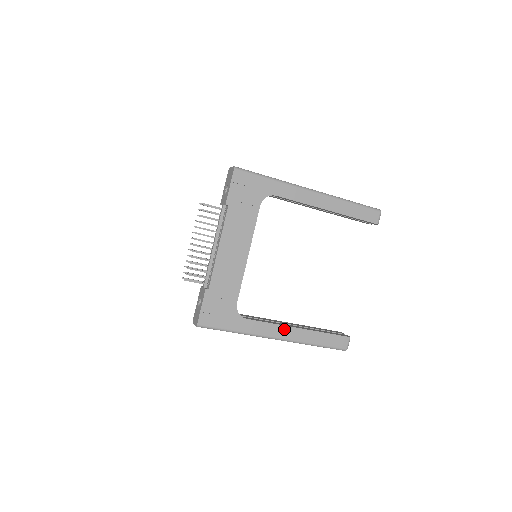
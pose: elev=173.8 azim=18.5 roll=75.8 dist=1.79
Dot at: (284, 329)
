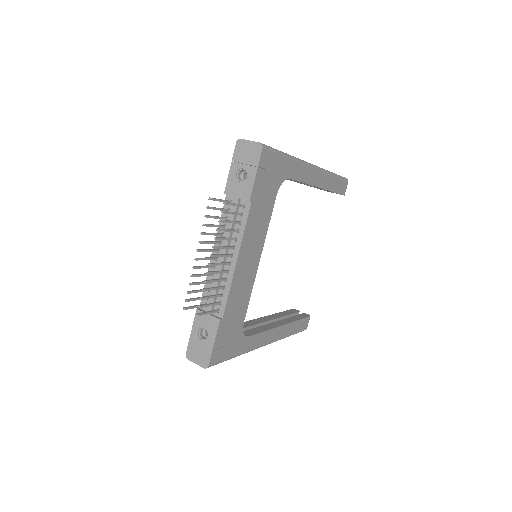
Dot at: (273, 332)
